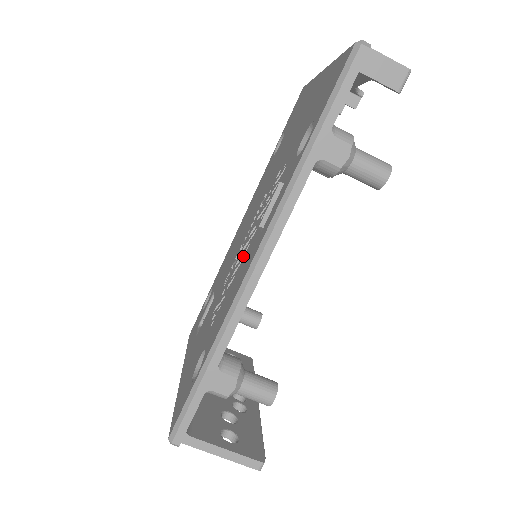
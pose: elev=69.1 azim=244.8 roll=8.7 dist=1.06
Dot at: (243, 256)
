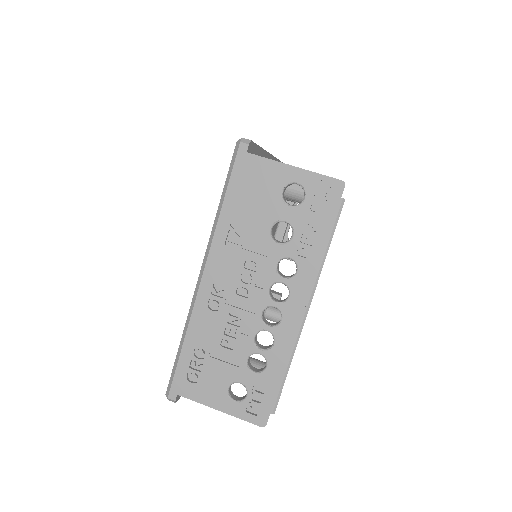
Dot at: occluded
